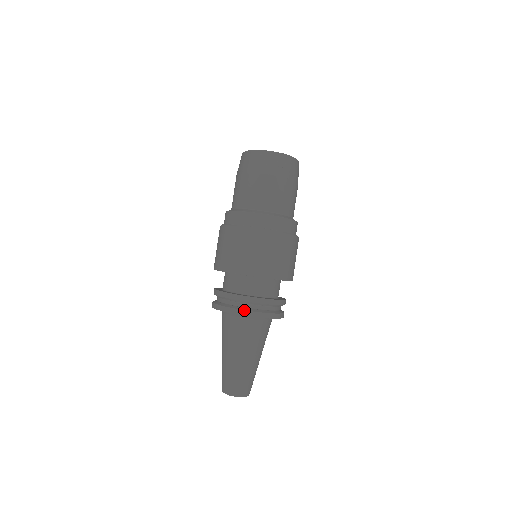
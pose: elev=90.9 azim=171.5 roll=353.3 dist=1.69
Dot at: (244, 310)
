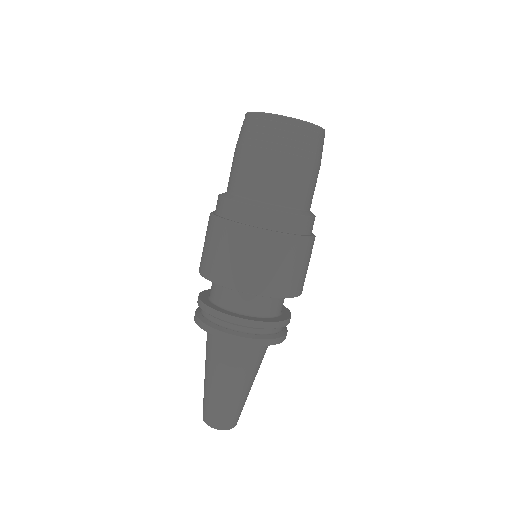
Dot at: (200, 320)
